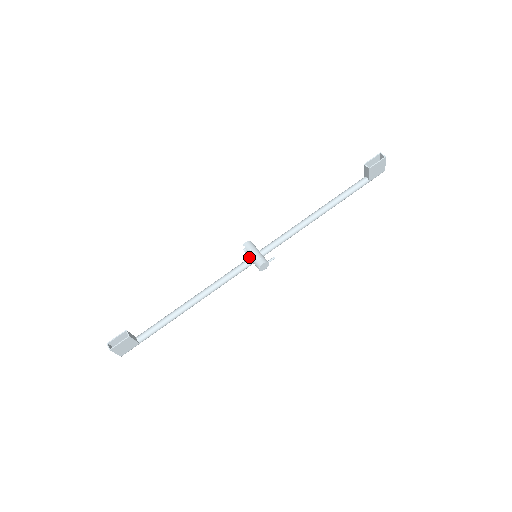
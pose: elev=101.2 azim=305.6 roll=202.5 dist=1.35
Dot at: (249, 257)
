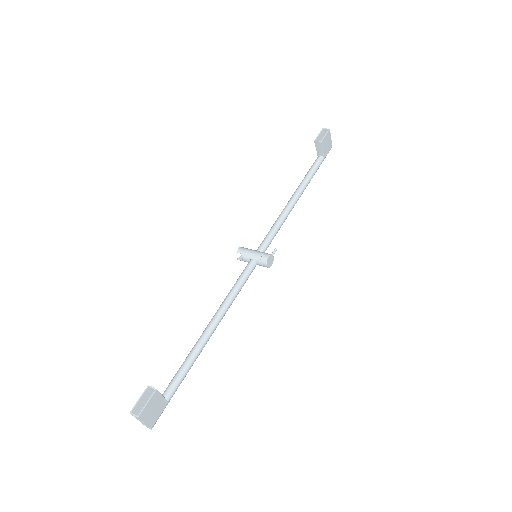
Dot at: (249, 260)
